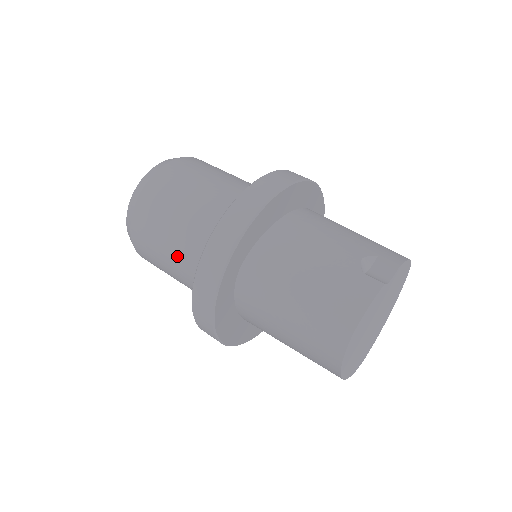
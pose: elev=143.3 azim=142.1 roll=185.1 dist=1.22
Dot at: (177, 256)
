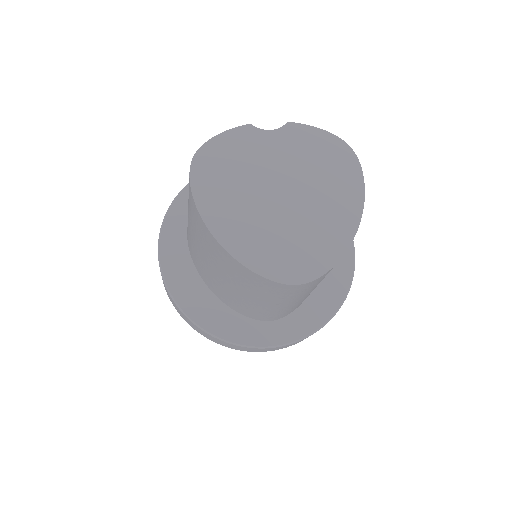
Dot at: occluded
